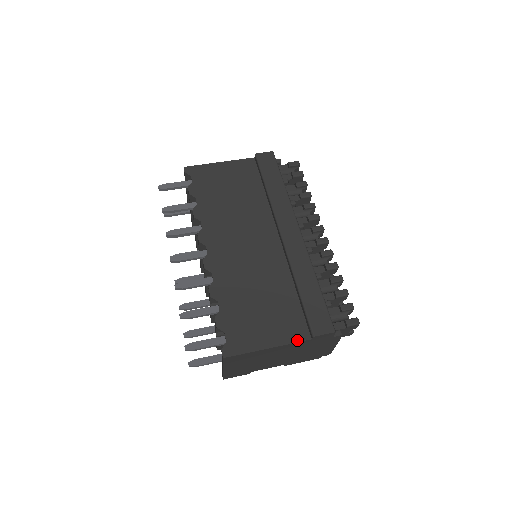
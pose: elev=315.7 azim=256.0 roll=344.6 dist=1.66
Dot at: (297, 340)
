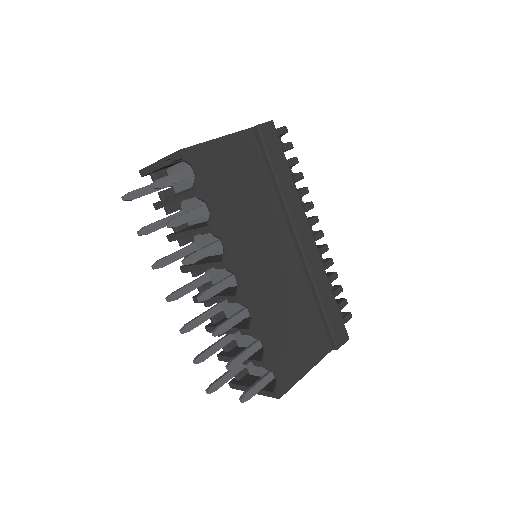
Dot at: (324, 355)
